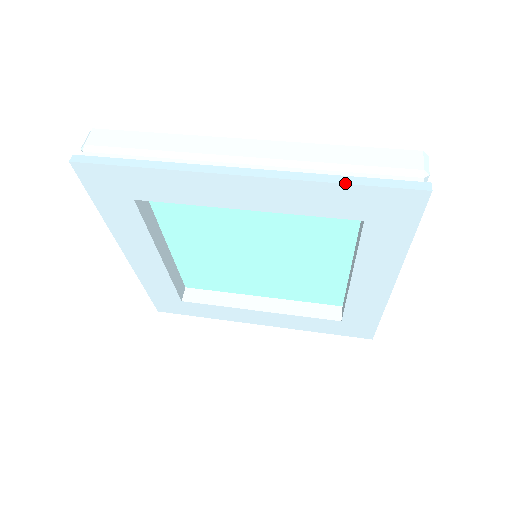
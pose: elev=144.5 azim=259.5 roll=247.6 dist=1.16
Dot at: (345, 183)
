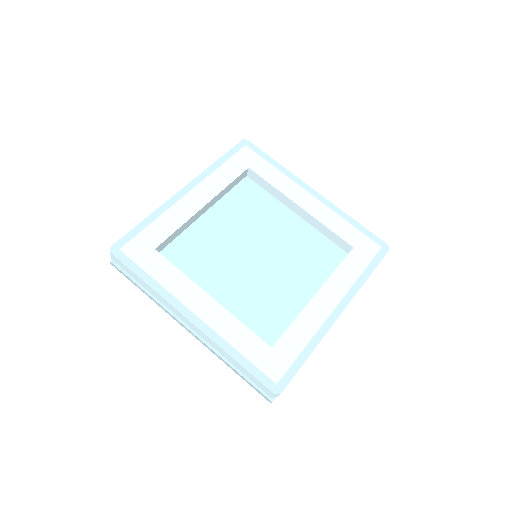
Dot at: occluded
